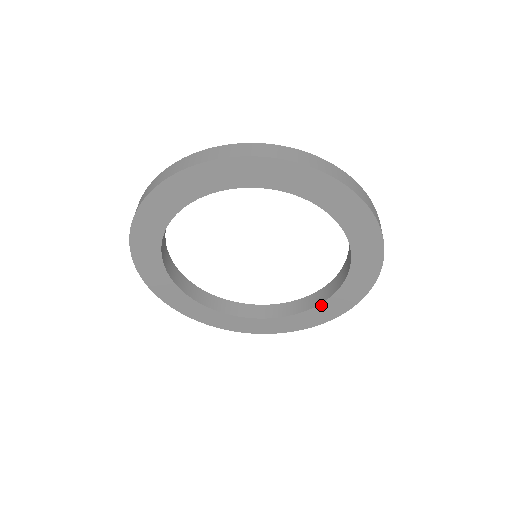
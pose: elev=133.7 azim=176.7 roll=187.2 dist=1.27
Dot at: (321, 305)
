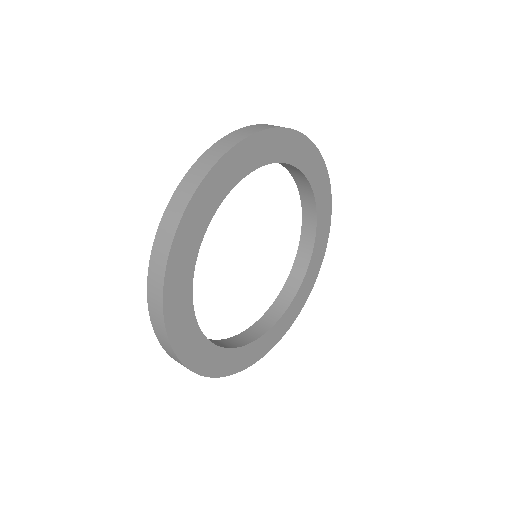
Dot at: (296, 296)
